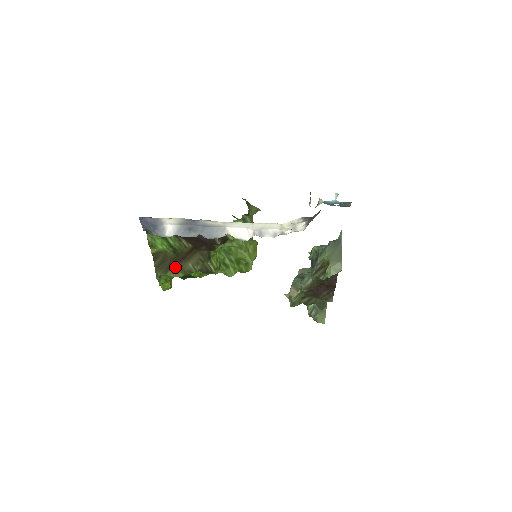
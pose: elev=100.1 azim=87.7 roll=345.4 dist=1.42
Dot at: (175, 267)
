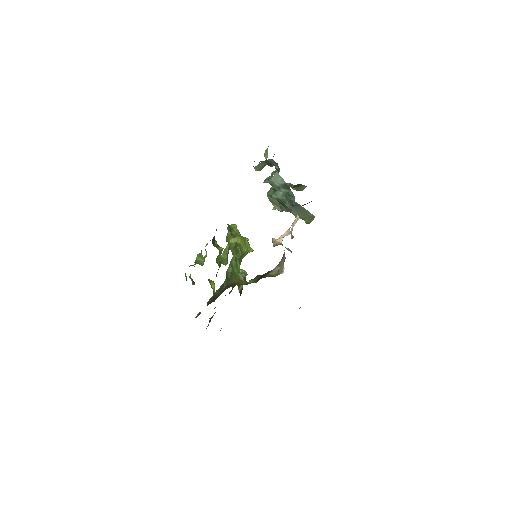
Dot at: occluded
